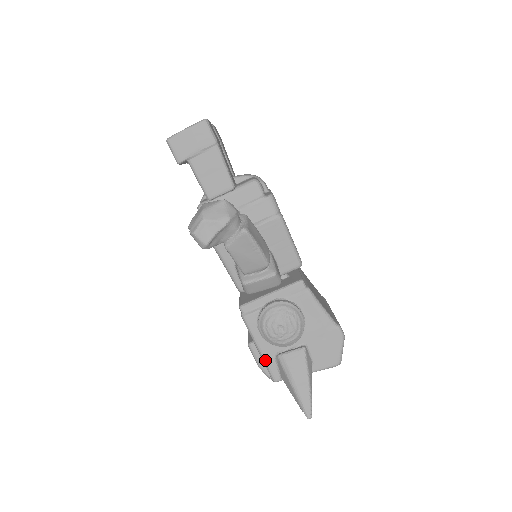
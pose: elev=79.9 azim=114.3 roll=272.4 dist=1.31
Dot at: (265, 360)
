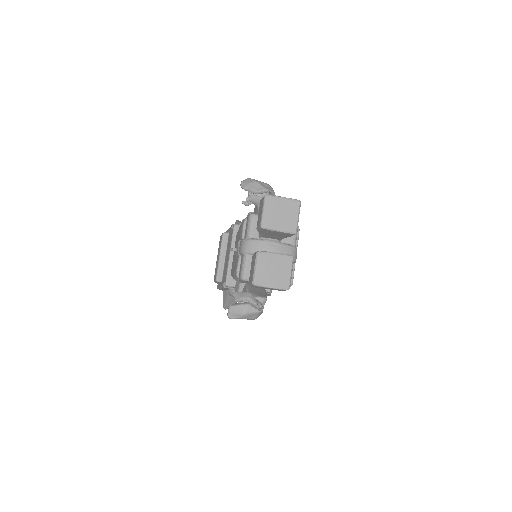
Dot at: occluded
